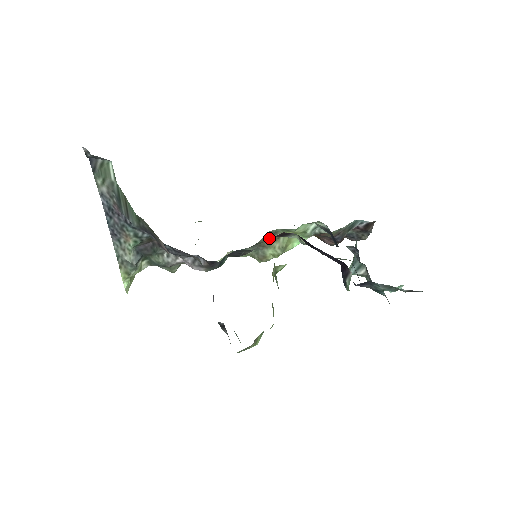
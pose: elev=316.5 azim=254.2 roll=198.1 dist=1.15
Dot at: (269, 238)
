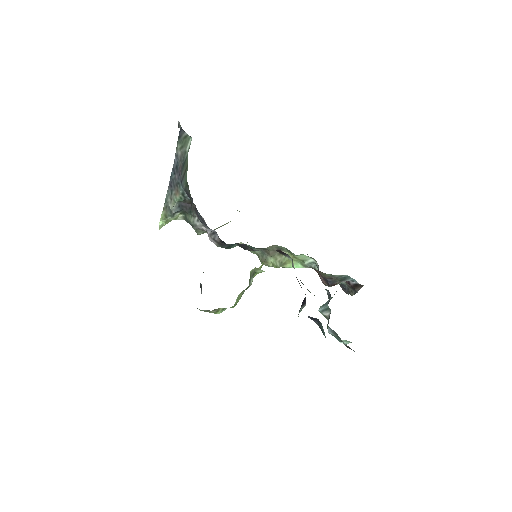
Dot at: (275, 250)
